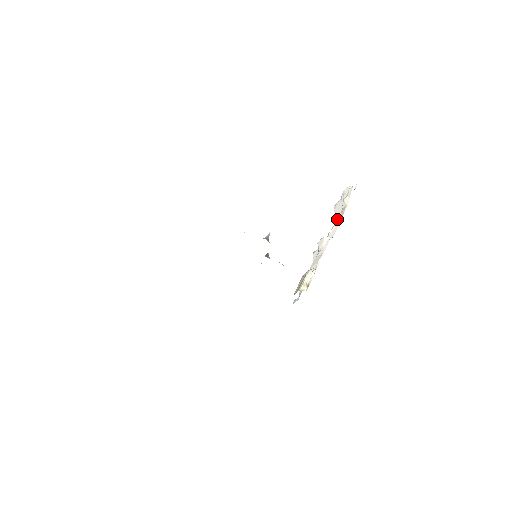
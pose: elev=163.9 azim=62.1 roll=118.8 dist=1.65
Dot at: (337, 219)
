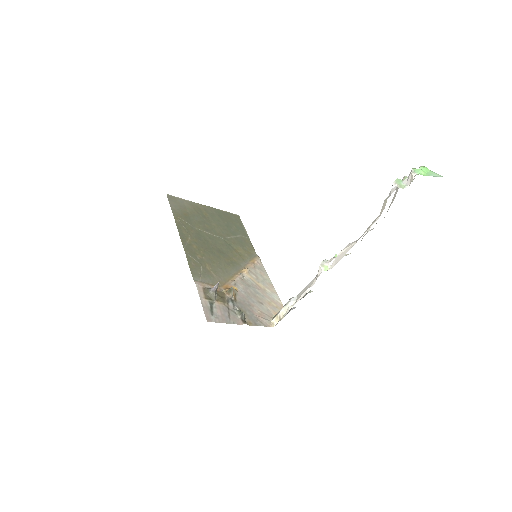
Dot at: occluded
